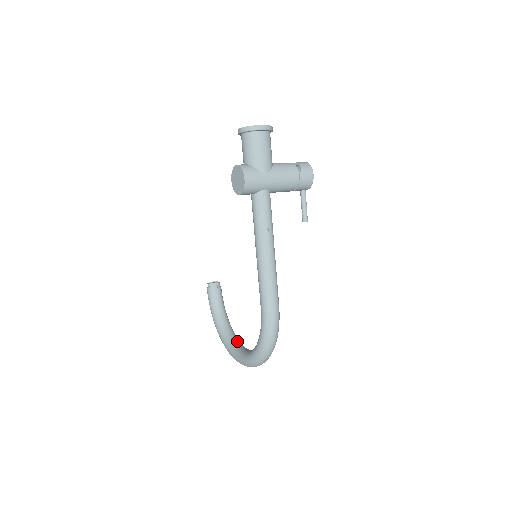
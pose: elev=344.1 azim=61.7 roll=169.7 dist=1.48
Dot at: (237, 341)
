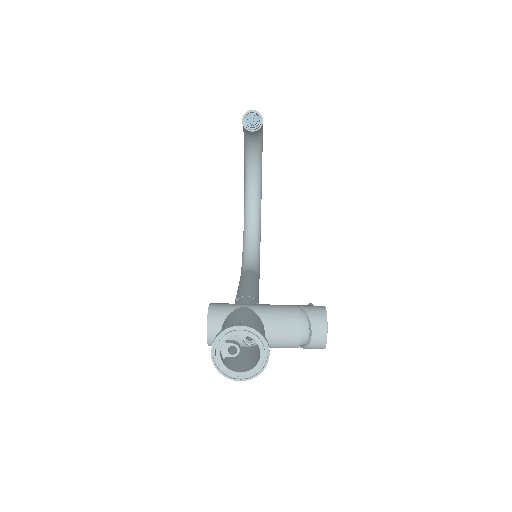
Dot at: (255, 180)
